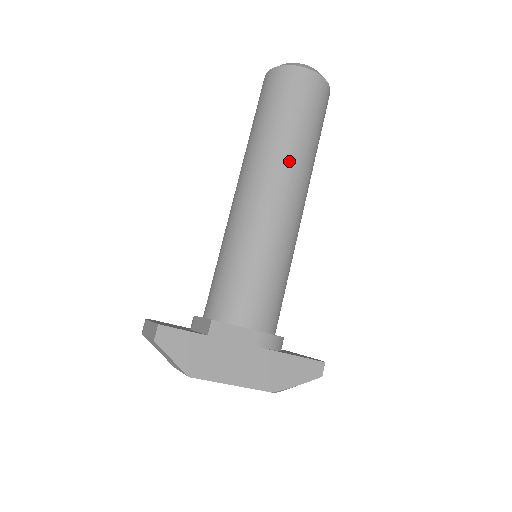
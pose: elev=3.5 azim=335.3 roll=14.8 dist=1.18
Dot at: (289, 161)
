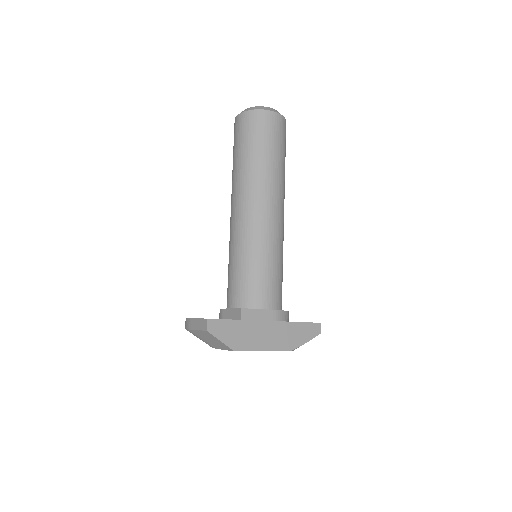
Dot at: (269, 182)
